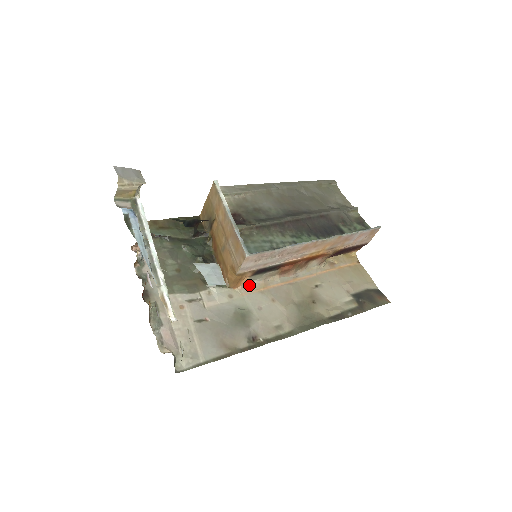
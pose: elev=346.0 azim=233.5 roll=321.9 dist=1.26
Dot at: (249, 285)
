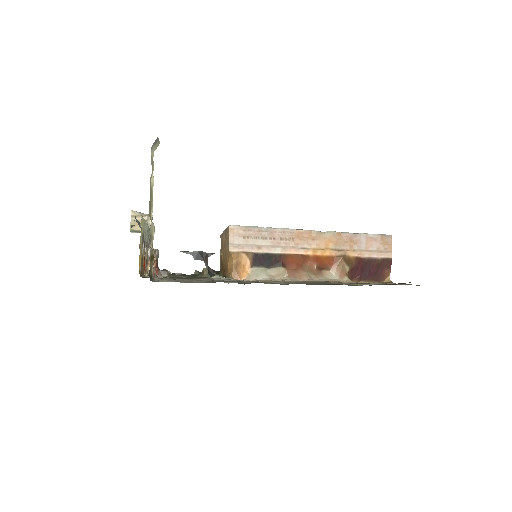
Dot at: occluded
